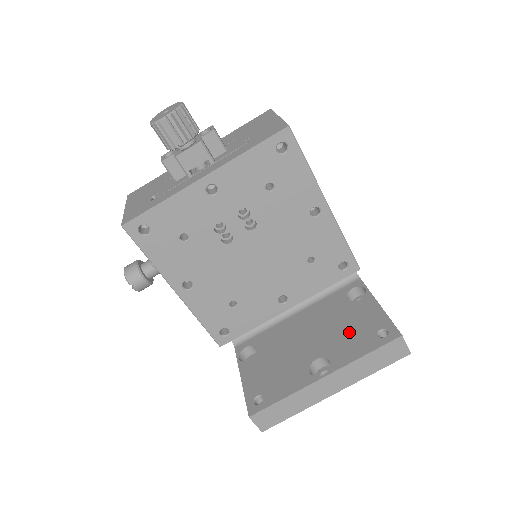
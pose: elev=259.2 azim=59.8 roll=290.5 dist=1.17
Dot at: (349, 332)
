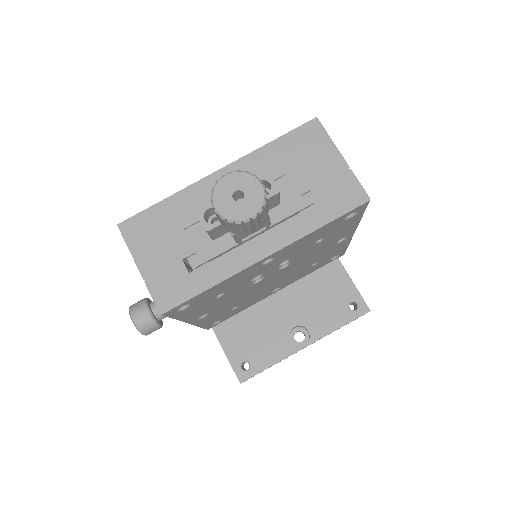
Dot at: (322, 301)
